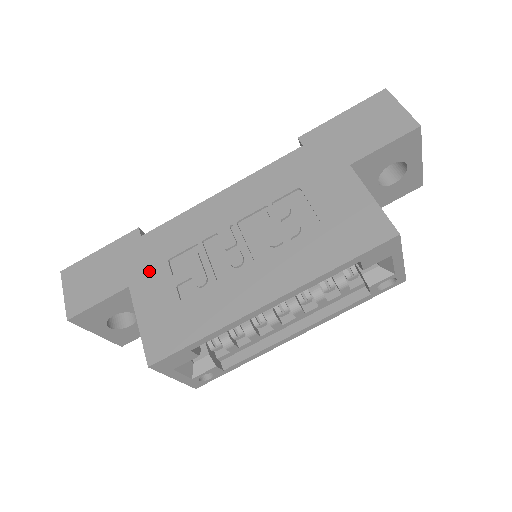
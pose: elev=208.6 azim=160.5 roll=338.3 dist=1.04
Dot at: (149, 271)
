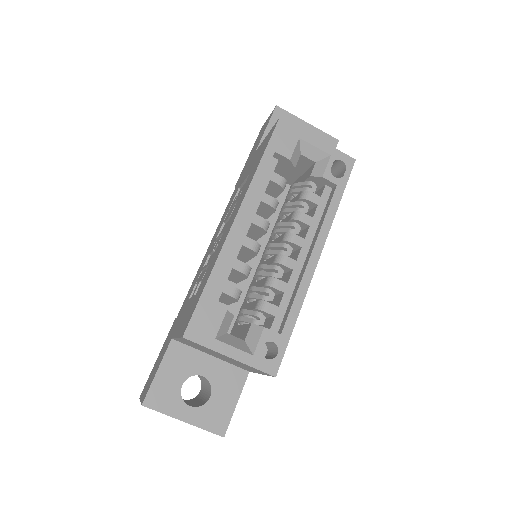
Dot at: (180, 317)
